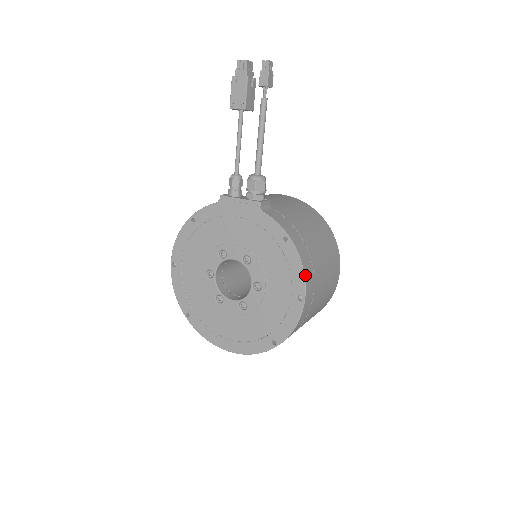
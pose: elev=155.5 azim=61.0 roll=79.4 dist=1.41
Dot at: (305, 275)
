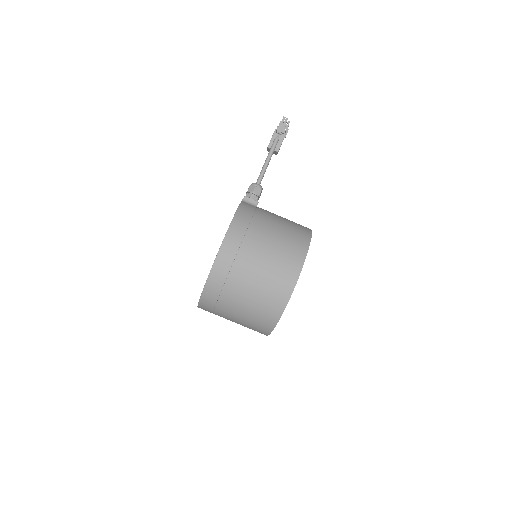
Dot at: (227, 233)
